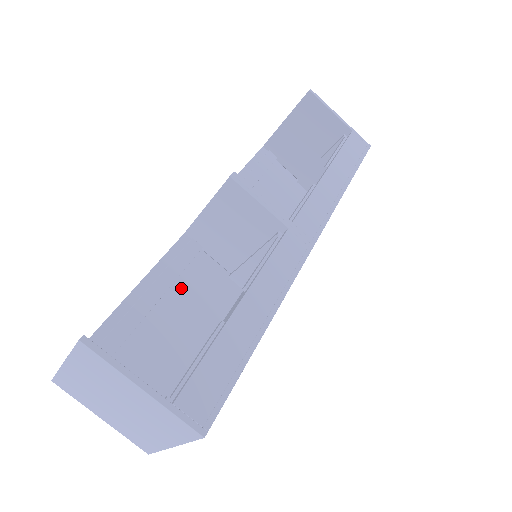
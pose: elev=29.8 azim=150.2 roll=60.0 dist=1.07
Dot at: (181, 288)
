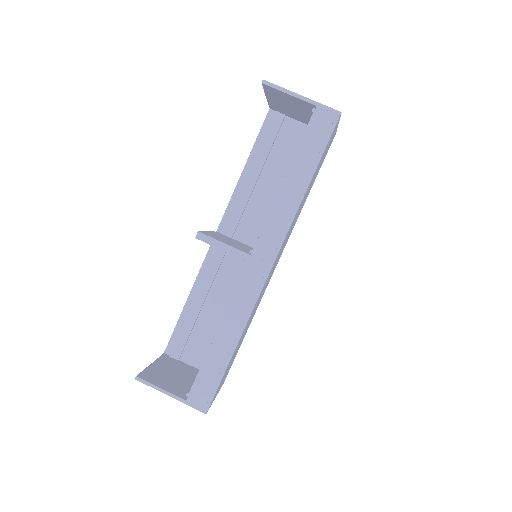
Dot at: (221, 280)
